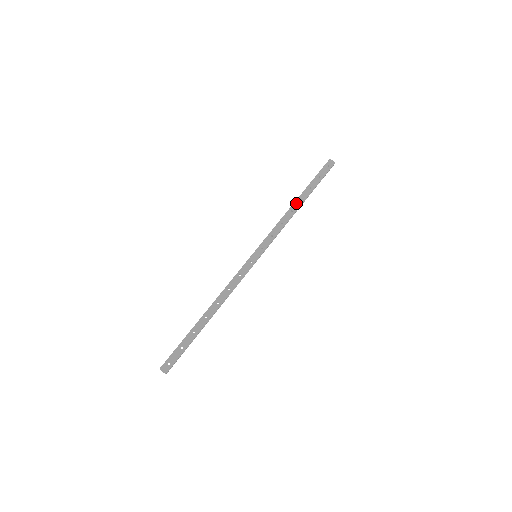
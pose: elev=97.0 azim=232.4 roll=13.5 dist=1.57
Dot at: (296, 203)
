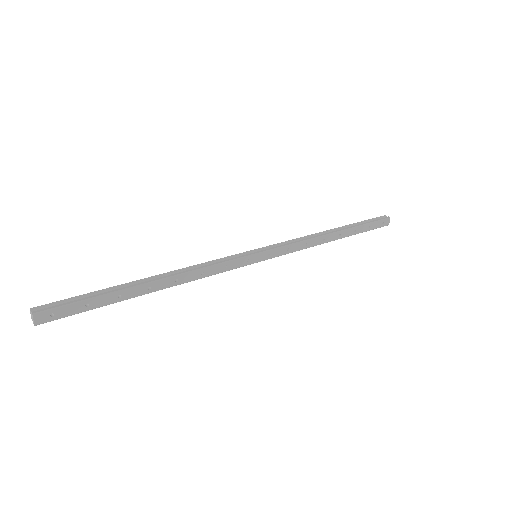
Dot at: (334, 235)
